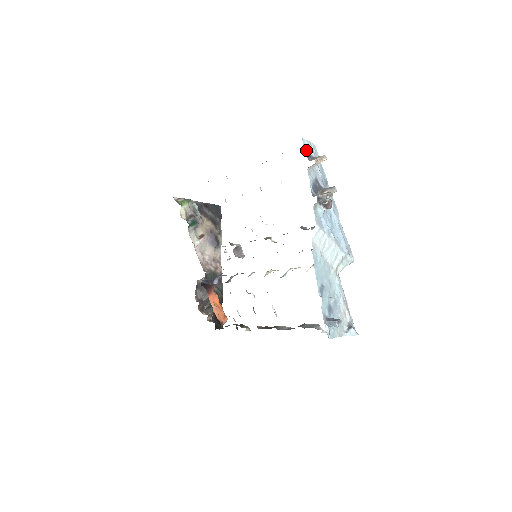
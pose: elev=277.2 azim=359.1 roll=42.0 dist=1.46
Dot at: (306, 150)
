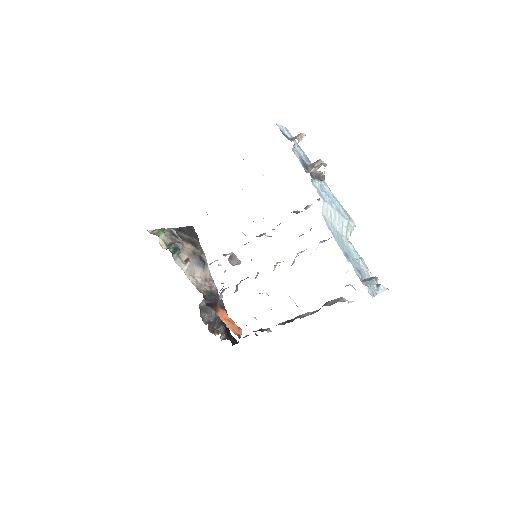
Dot at: (283, 133)
